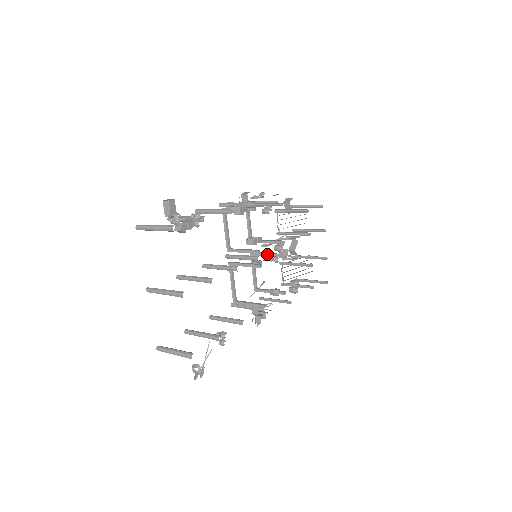
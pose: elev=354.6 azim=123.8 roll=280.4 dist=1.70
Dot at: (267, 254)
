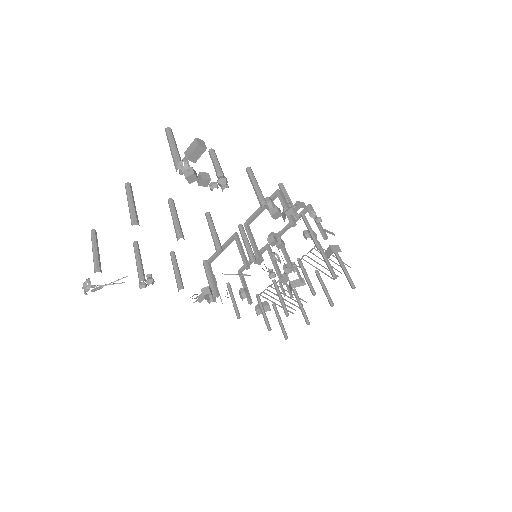
Dot at: (274, 262)
